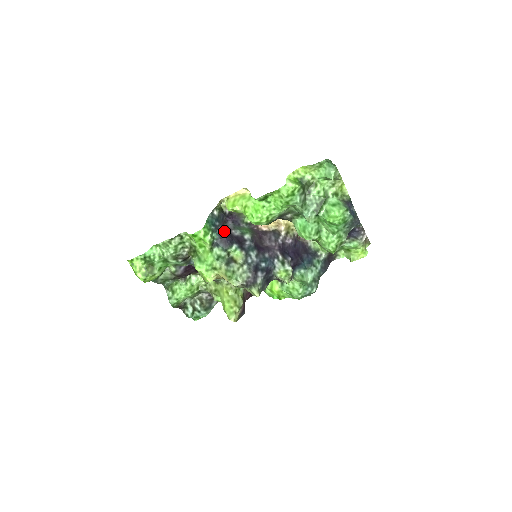
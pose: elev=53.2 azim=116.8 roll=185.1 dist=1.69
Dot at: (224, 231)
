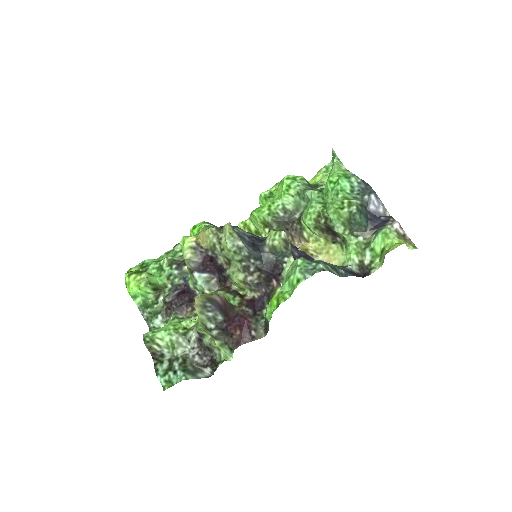
Dot at: occluded
